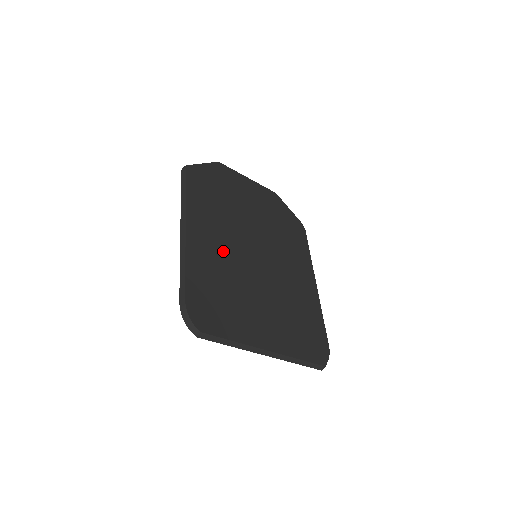
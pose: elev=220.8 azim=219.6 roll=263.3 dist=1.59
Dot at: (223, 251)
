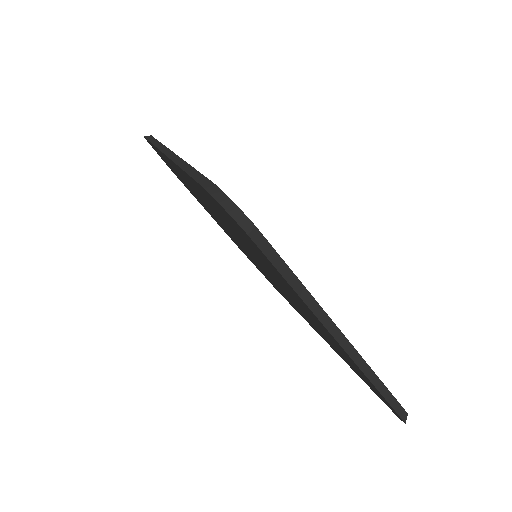
Dot at: occluded
